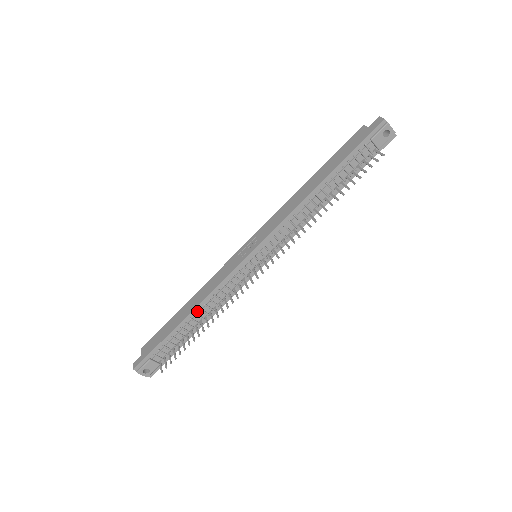
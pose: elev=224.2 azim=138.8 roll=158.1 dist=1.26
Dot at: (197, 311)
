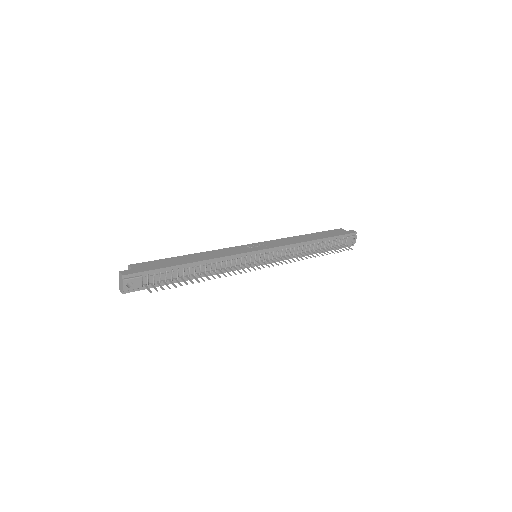
Dot at: (203, 264)
